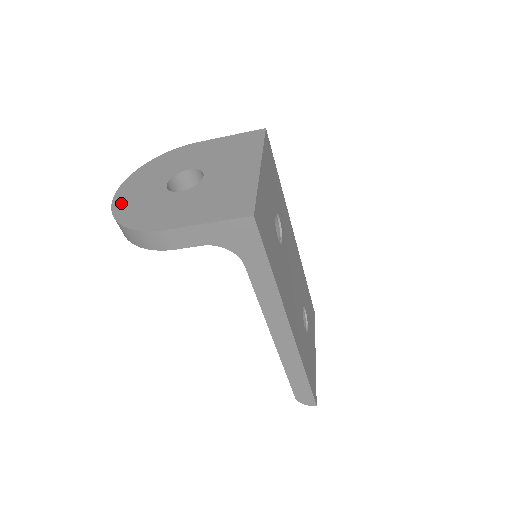
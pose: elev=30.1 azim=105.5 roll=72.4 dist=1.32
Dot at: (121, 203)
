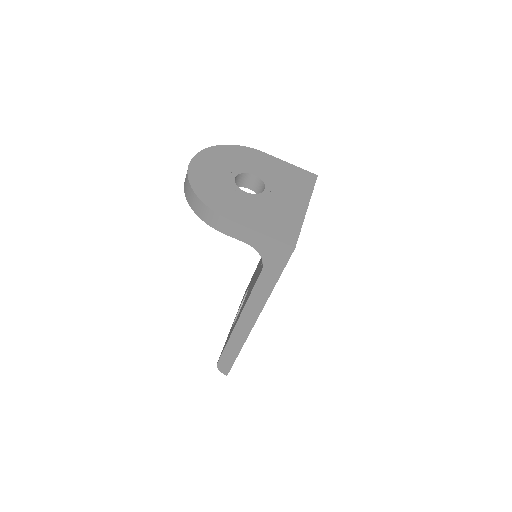
Dot at: (196, 172)
